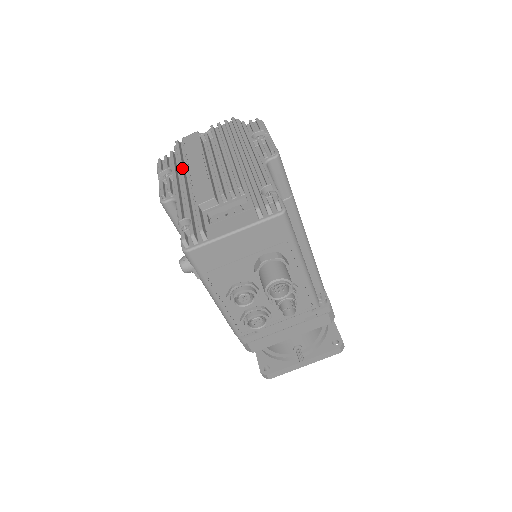
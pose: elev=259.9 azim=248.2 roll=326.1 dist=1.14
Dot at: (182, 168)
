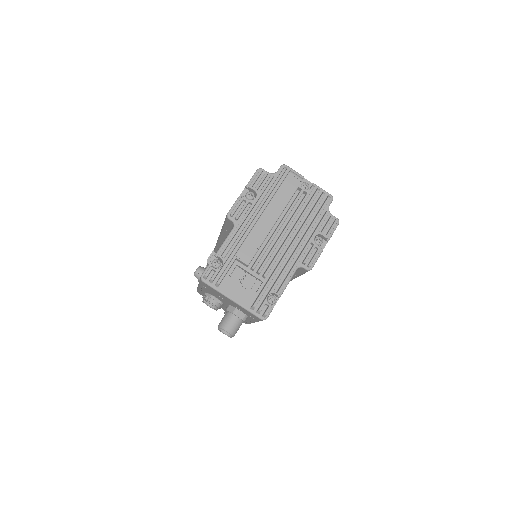
Dot at: (261, 207)
